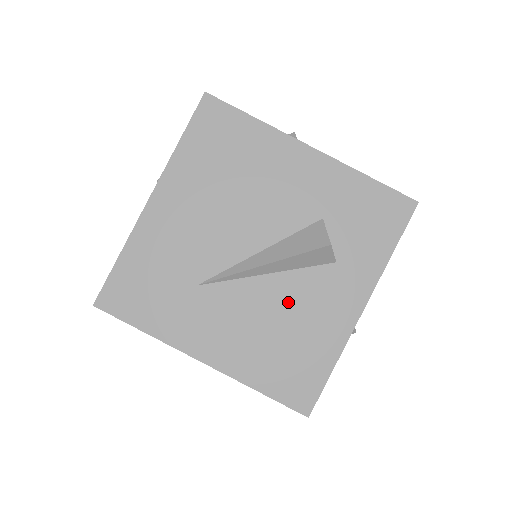
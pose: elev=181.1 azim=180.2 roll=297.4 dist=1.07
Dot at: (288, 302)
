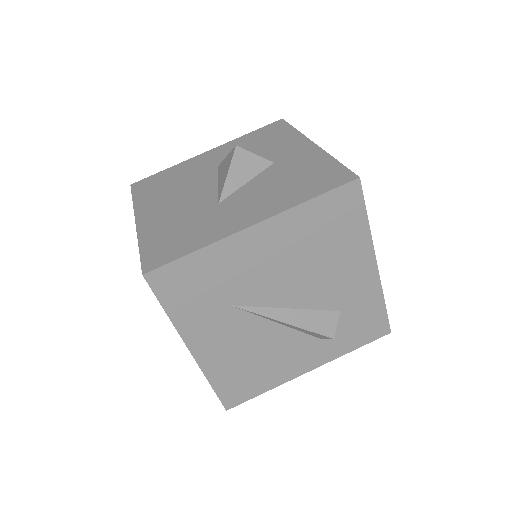
Dot at: (275, 346)
